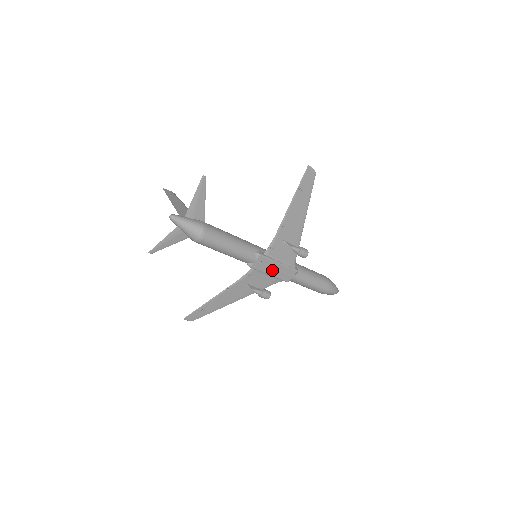
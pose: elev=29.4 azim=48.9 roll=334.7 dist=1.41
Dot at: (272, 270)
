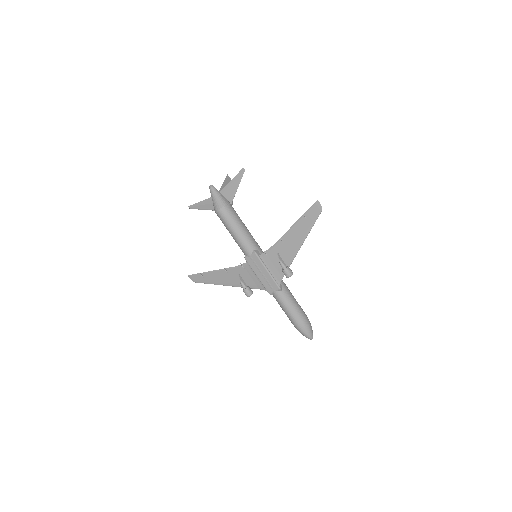
Dot at: (261, 273)
